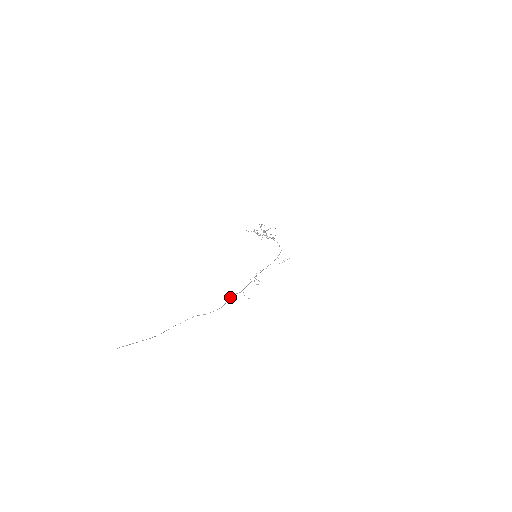
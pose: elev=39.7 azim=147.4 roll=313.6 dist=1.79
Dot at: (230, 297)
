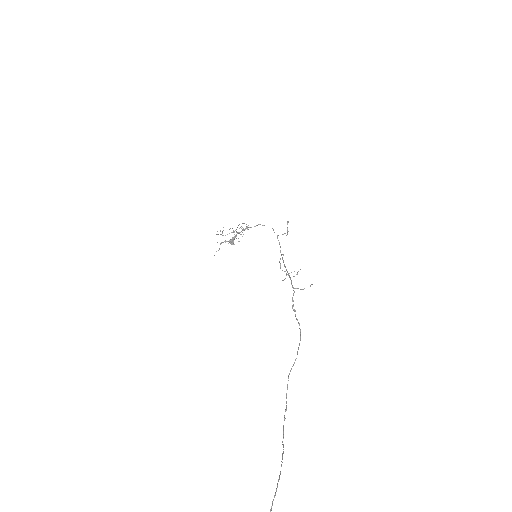
Dot at: occluded
